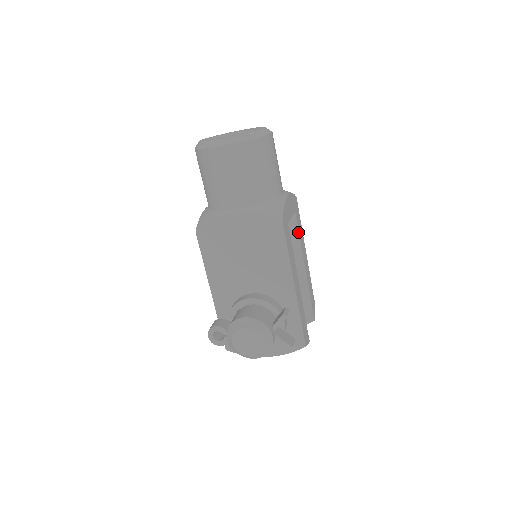
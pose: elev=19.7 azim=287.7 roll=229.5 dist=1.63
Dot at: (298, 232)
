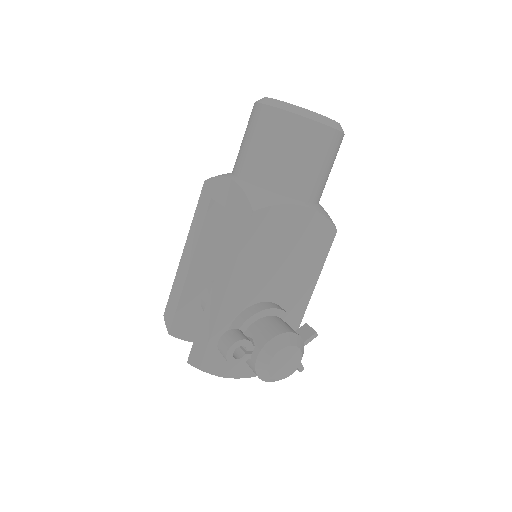
Dot at: occluded
